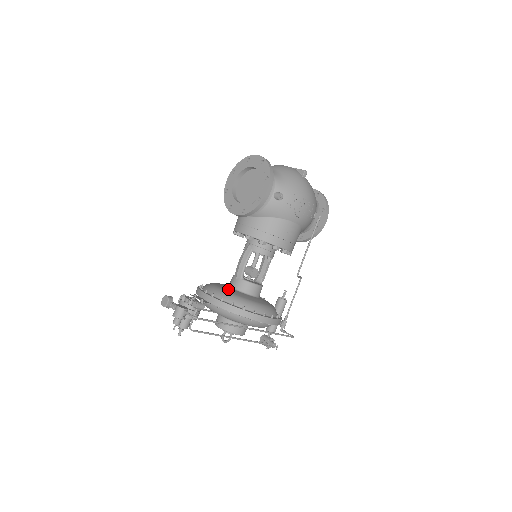
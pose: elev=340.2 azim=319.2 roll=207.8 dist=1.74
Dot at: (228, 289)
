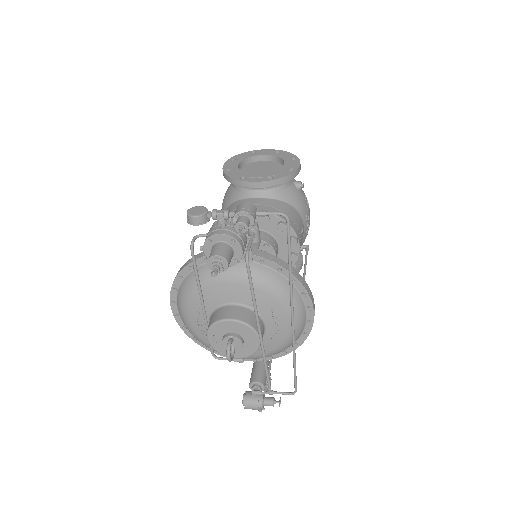
Dot at: occluded
